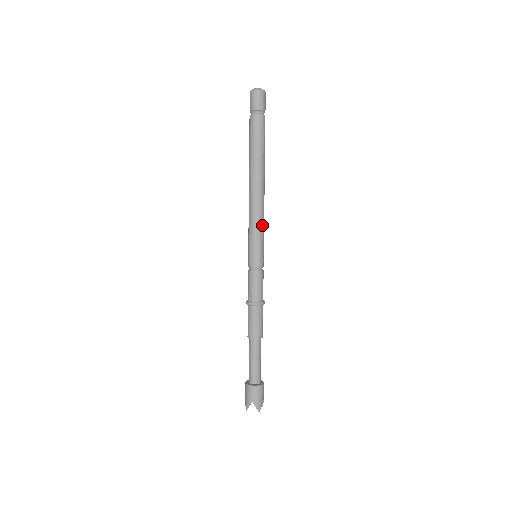
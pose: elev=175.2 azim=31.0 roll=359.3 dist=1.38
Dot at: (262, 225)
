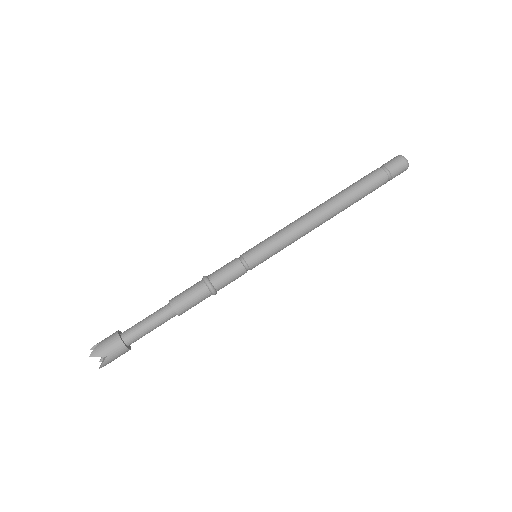
Dot at: (287, 235)
